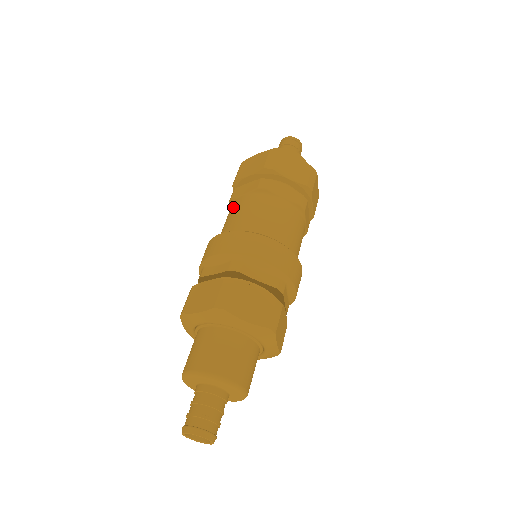
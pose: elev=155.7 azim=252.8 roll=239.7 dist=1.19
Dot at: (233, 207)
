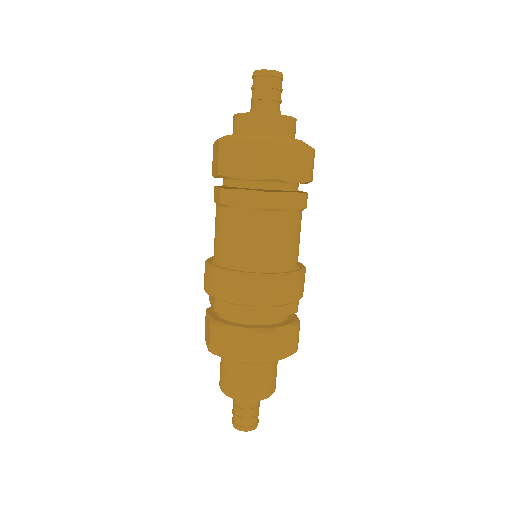
Dot at: occluded
